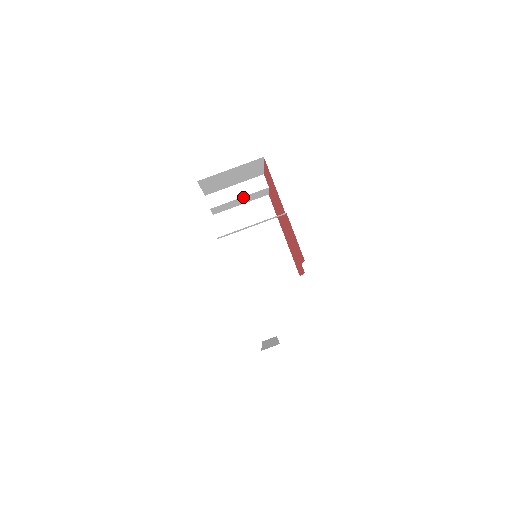
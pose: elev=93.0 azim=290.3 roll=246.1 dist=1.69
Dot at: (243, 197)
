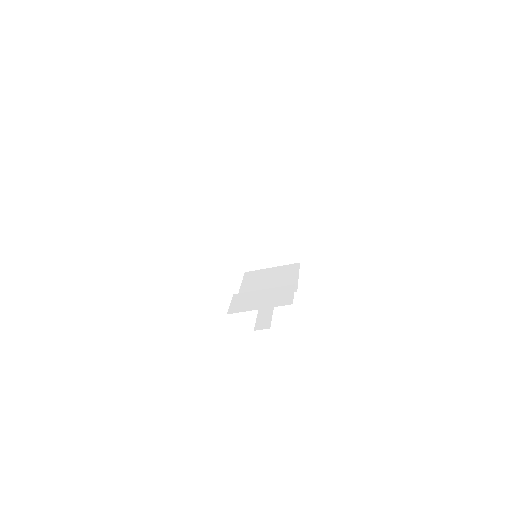
Dot at: (248, 196)
